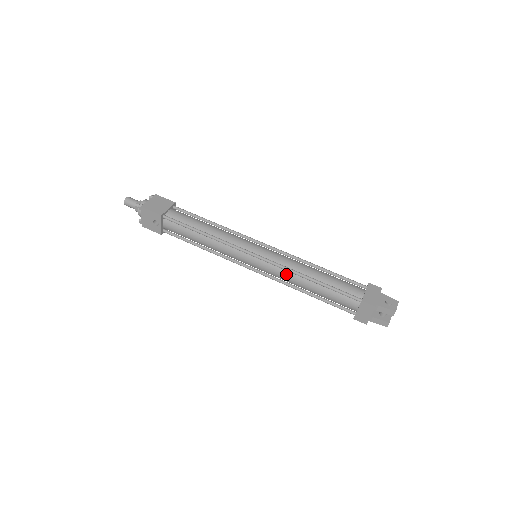
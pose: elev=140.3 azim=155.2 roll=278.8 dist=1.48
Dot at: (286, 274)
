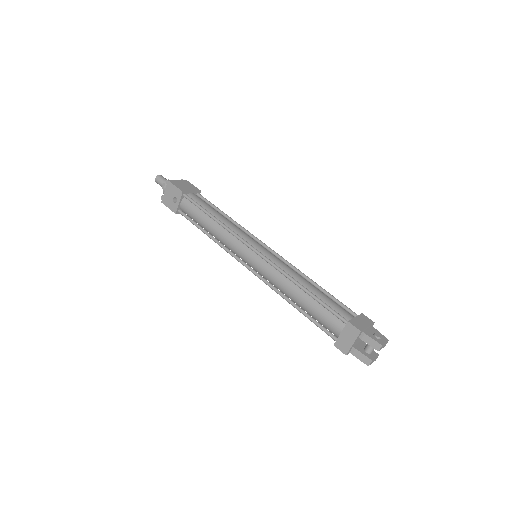
Dot at: (279, 277)
